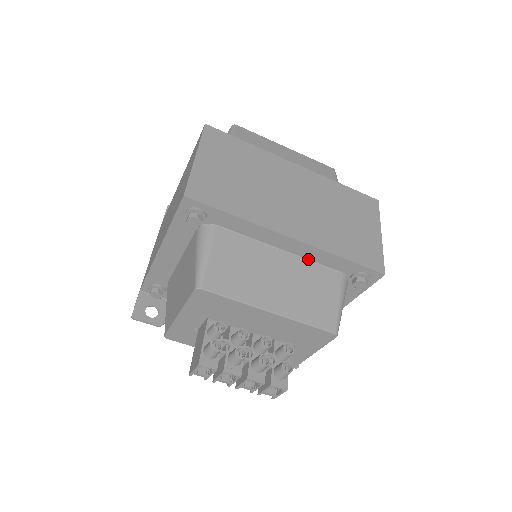
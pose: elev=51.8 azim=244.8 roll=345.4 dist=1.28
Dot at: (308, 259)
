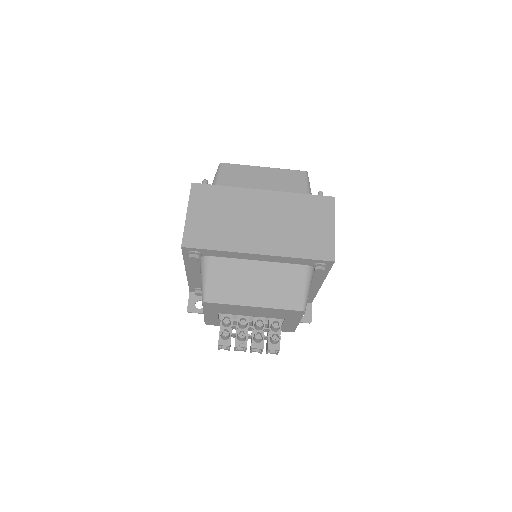
Dot at: (278, 262)
